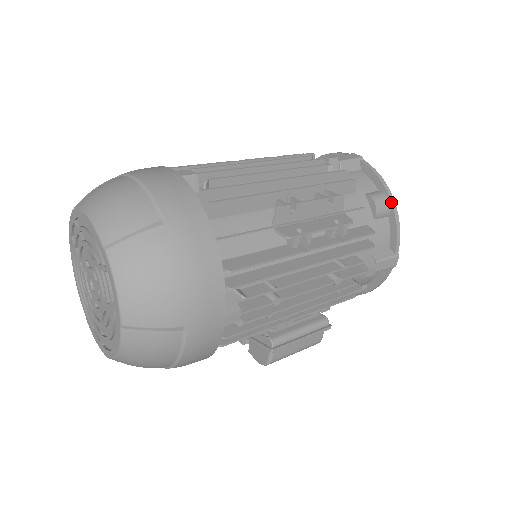
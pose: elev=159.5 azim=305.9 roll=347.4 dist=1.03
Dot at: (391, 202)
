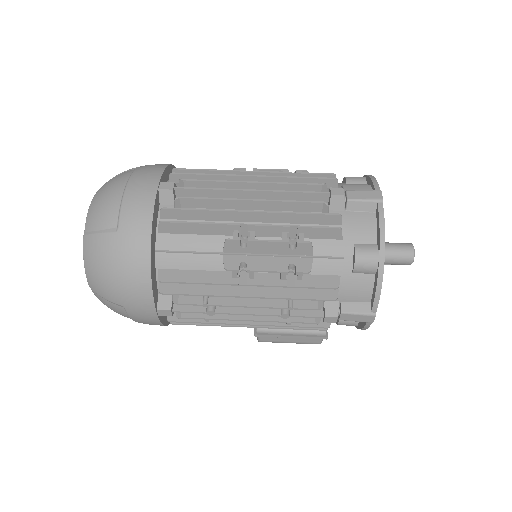
Dot at: (378, 262)
